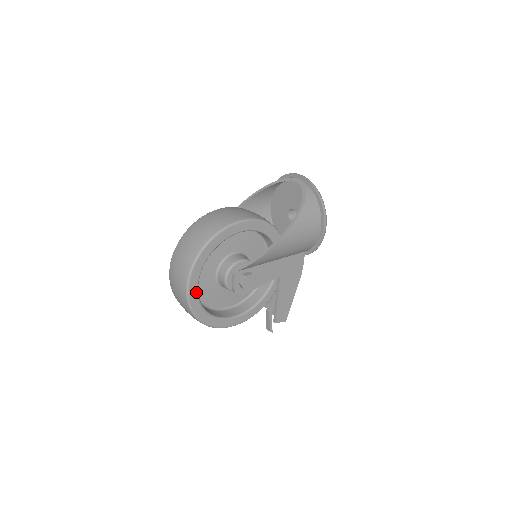
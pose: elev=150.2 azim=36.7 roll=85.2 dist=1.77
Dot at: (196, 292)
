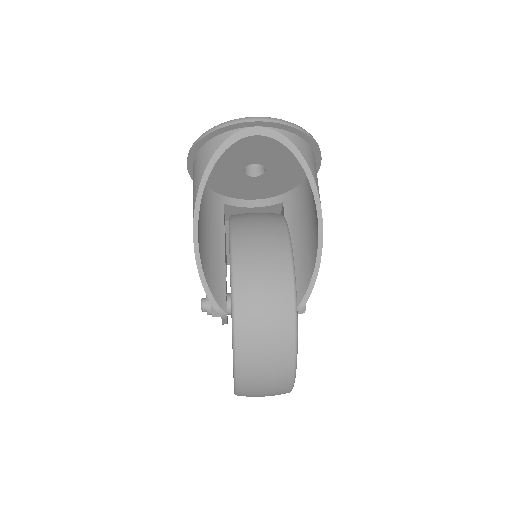
Dot at: occluded
